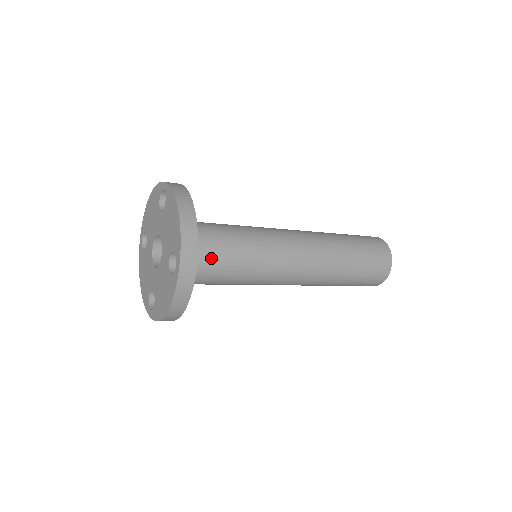
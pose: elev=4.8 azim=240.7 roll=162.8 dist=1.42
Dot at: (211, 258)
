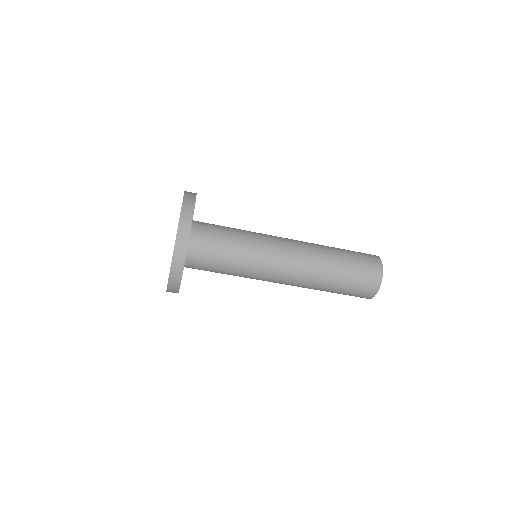
Dot at: (213, 226)
